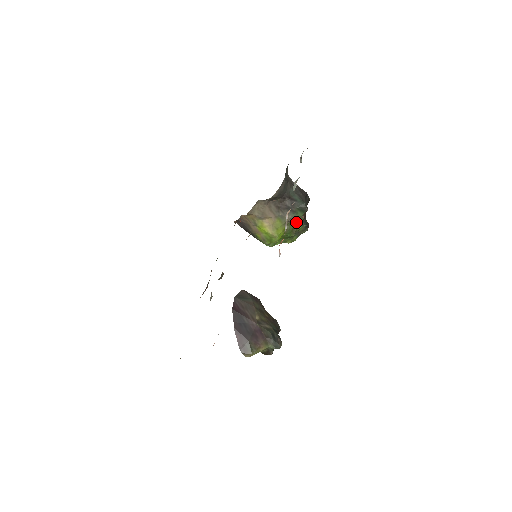
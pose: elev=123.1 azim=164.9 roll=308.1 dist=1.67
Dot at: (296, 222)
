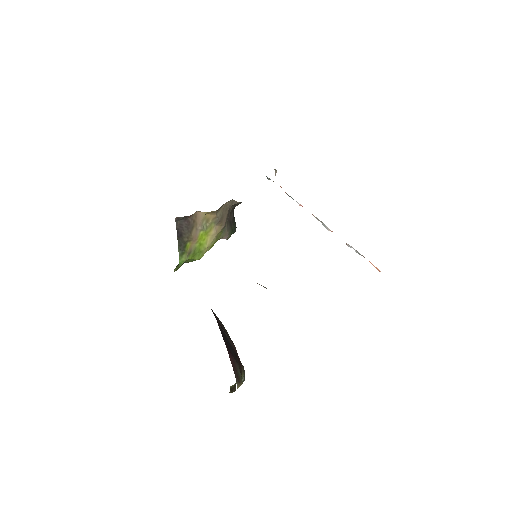
Dot at: occluded
